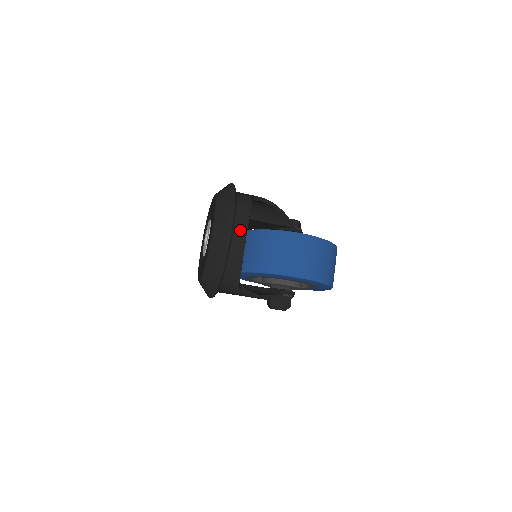
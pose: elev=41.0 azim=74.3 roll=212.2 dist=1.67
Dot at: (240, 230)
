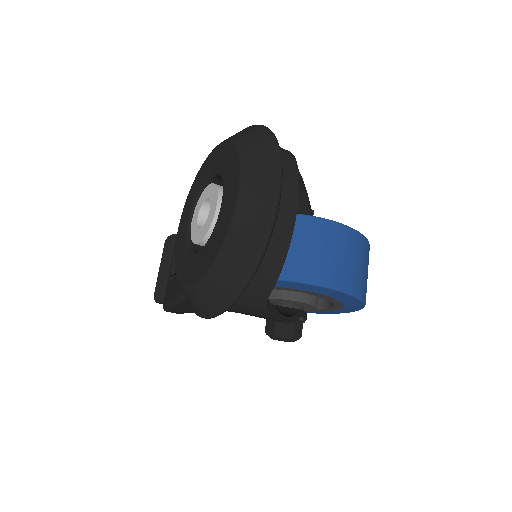
Dot at: (288, 196)
